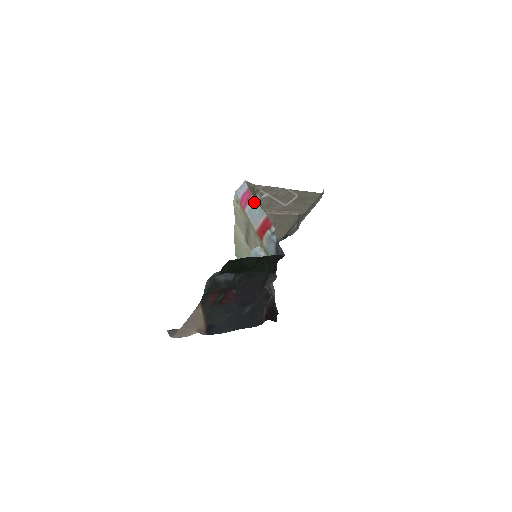
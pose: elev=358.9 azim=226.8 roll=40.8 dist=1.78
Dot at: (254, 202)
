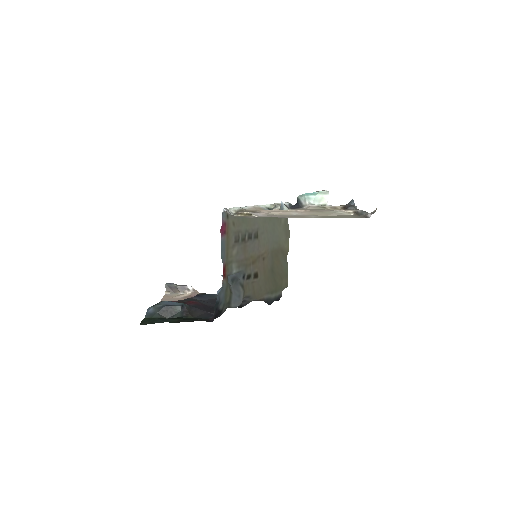
Dot at: (221, 243)
